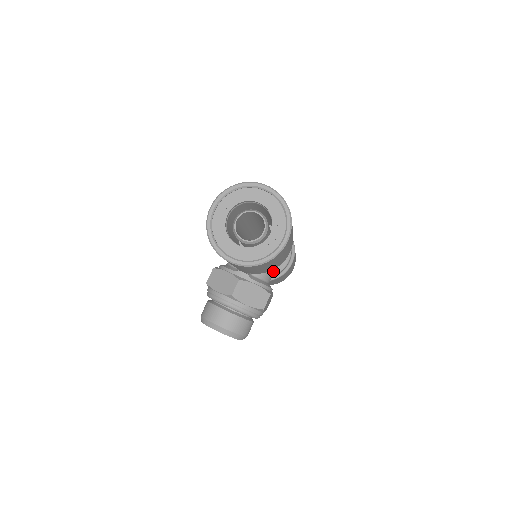
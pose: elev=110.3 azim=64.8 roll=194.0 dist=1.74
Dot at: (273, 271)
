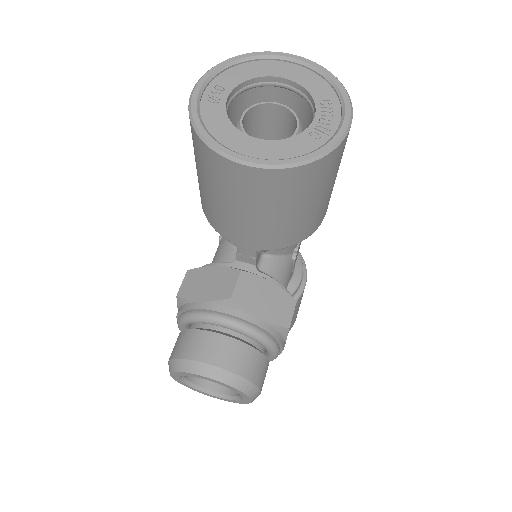
Dot at: (289, 273)
